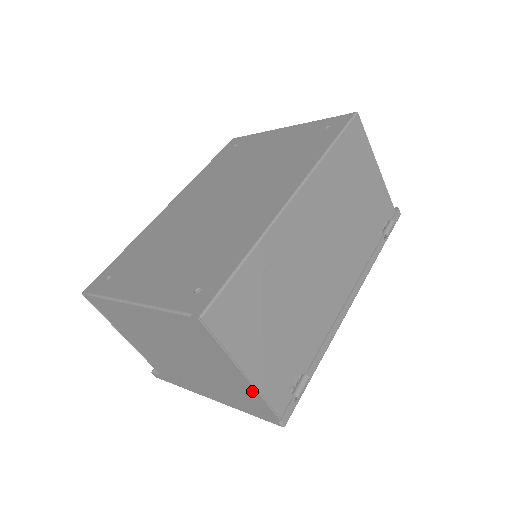
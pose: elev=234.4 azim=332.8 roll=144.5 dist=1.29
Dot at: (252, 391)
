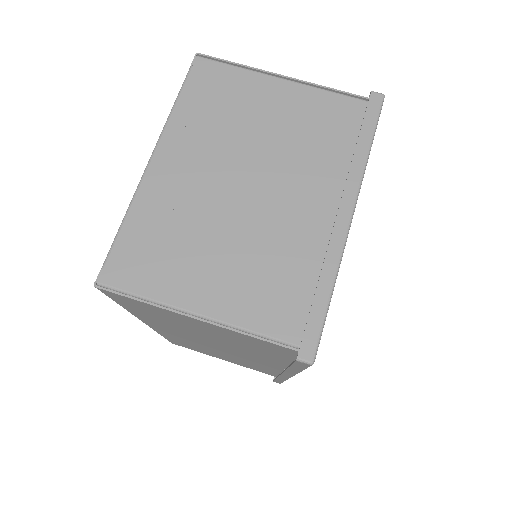
Dot at: (319, 98)
